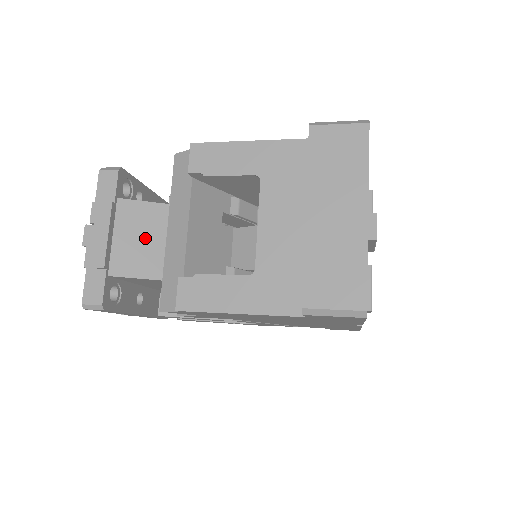
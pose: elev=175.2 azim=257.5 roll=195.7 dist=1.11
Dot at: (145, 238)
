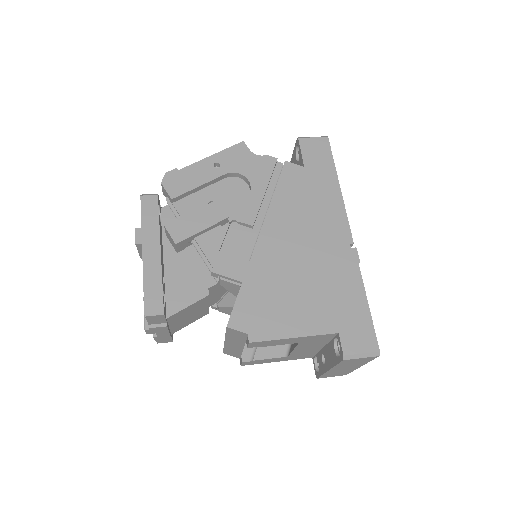
Dot at: (190, 315)
